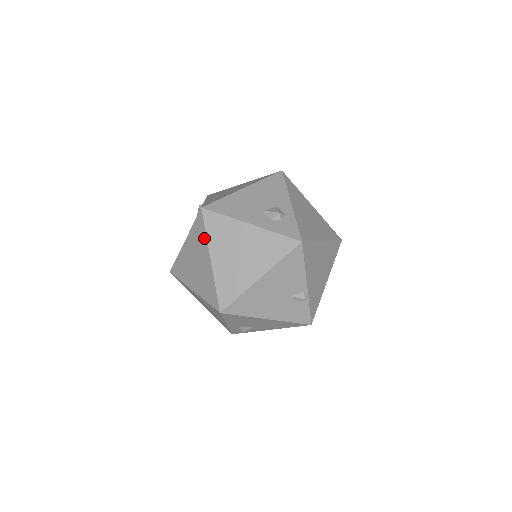
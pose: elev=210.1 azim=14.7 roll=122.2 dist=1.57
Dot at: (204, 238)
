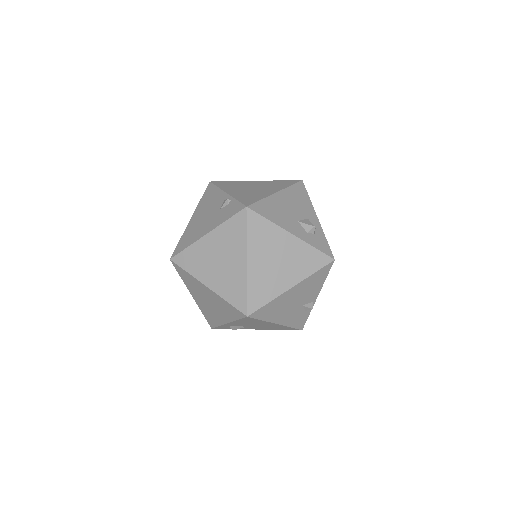
Dot at: (242, 238)
